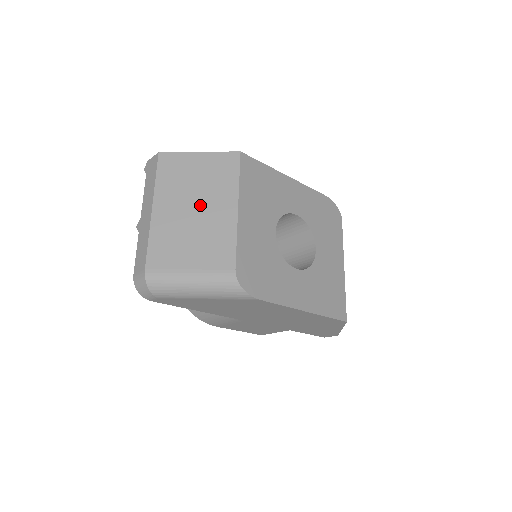
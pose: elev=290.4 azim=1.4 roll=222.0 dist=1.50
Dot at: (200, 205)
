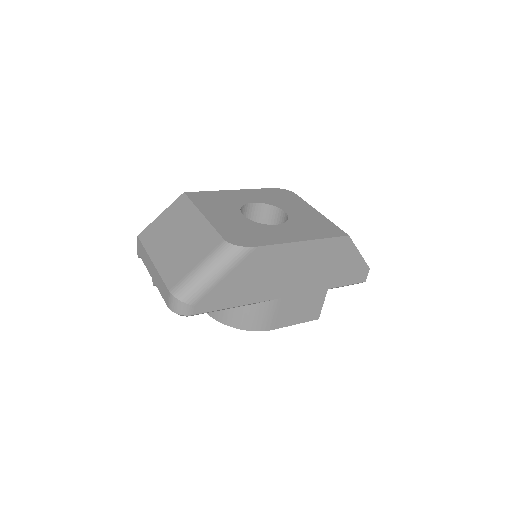
Dot at: (179, 234)
